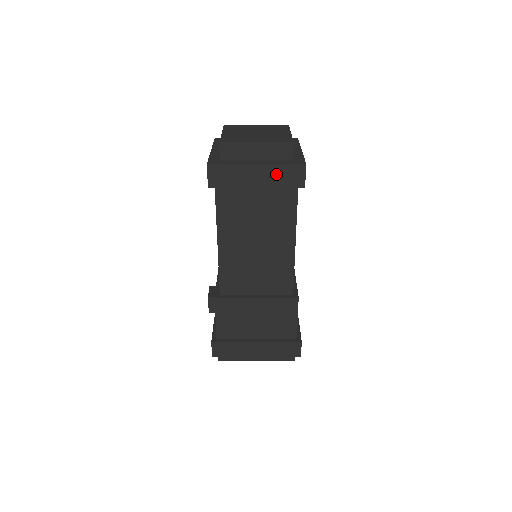
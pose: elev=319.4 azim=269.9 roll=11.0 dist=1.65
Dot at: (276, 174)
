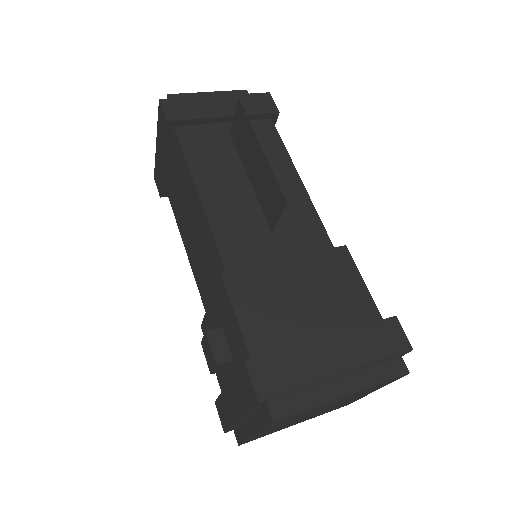
Dot at: (242, 103)
